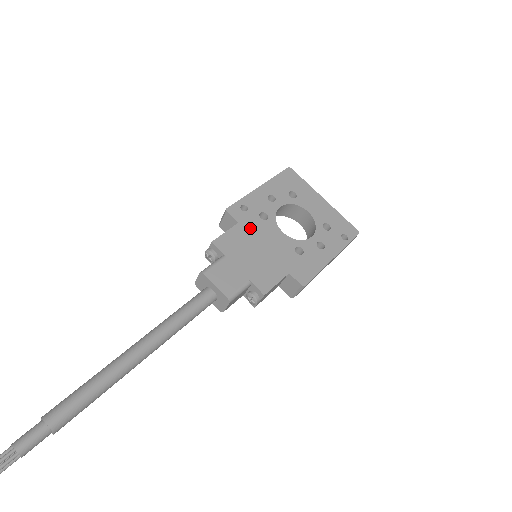
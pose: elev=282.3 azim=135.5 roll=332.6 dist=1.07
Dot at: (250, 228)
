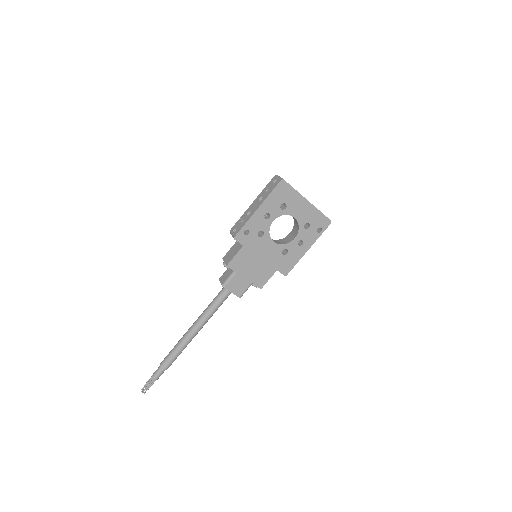
Dot at: (251, 247)
